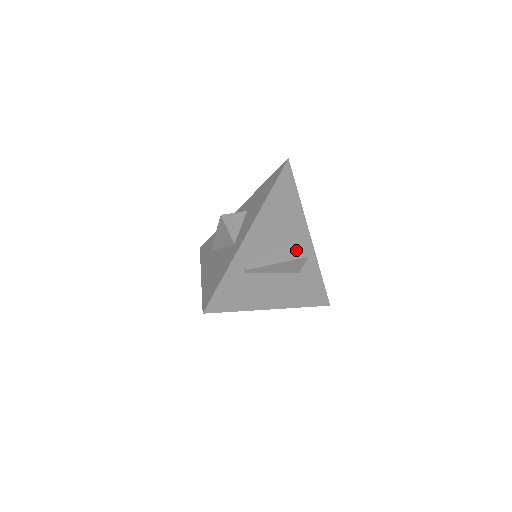
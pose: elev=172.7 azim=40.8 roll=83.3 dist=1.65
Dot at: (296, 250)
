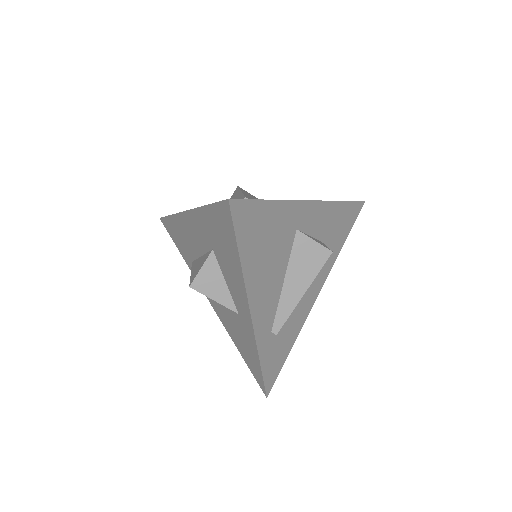
Dot at: (312, 256)
